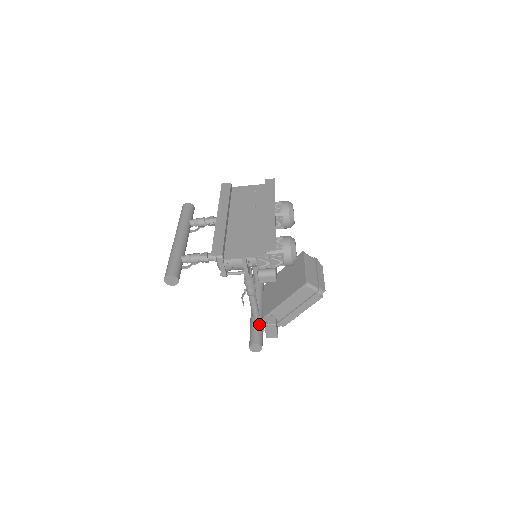
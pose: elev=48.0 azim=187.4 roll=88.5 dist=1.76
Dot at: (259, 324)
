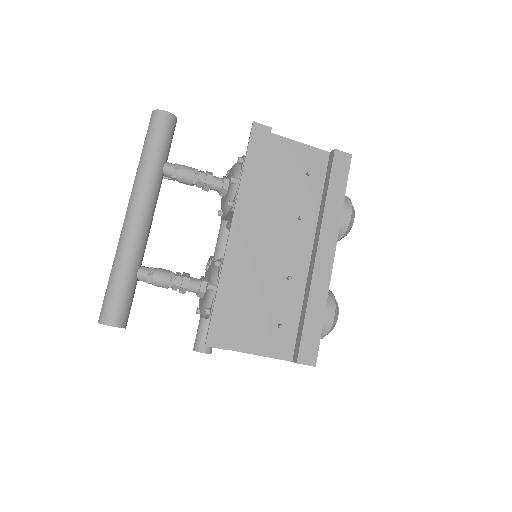
Dot at: occluded
